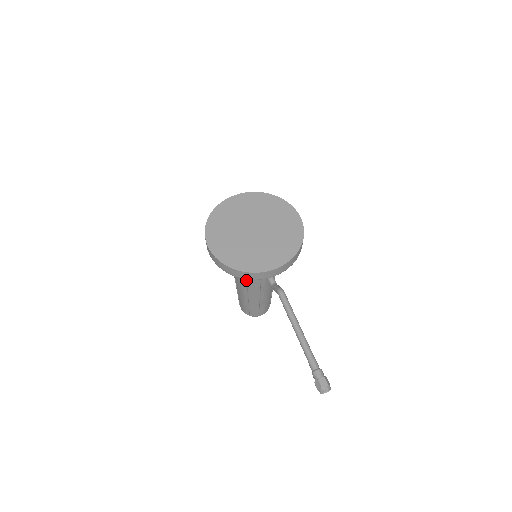
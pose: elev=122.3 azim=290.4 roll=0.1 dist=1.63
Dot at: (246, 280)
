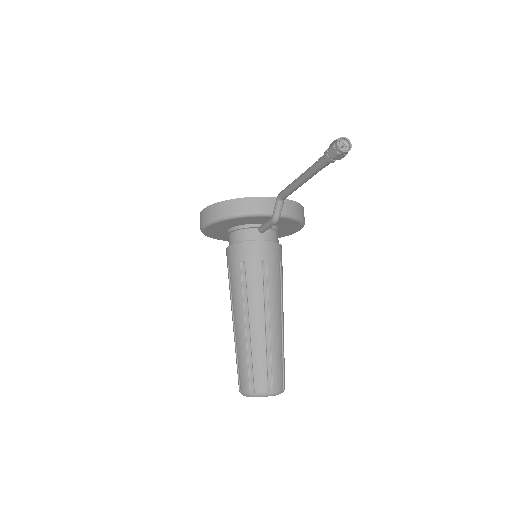
Dot at: (245, 276)
